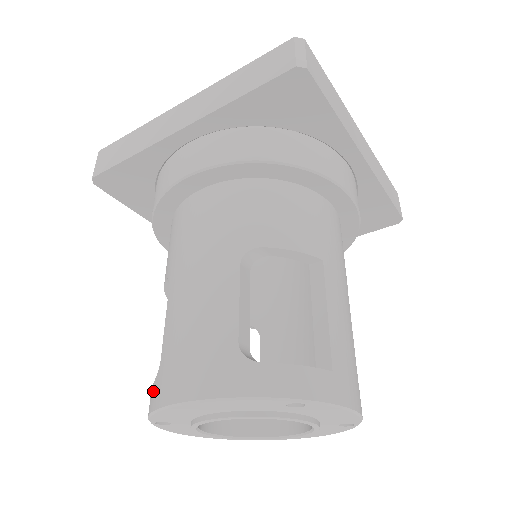
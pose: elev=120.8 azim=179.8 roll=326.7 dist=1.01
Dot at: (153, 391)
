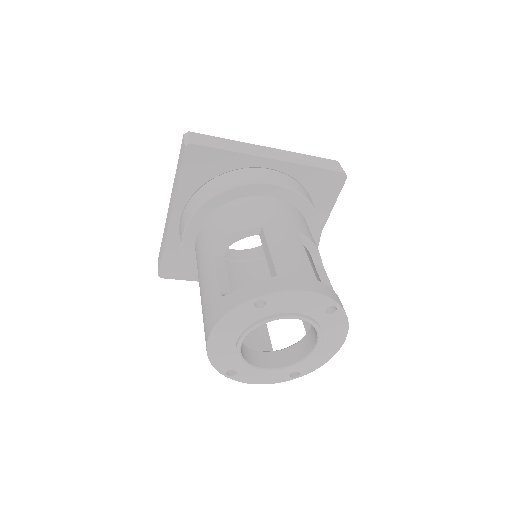
Dot at: occluded
